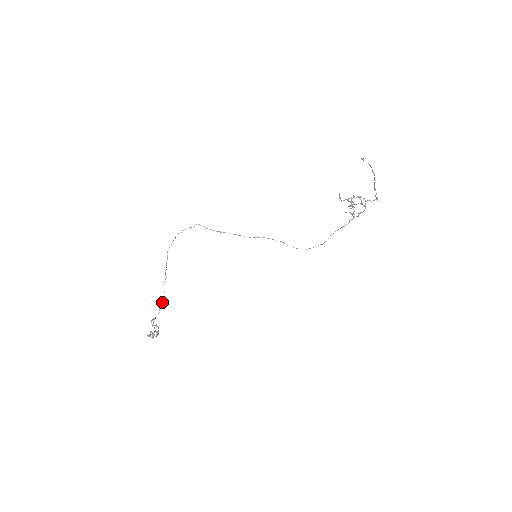
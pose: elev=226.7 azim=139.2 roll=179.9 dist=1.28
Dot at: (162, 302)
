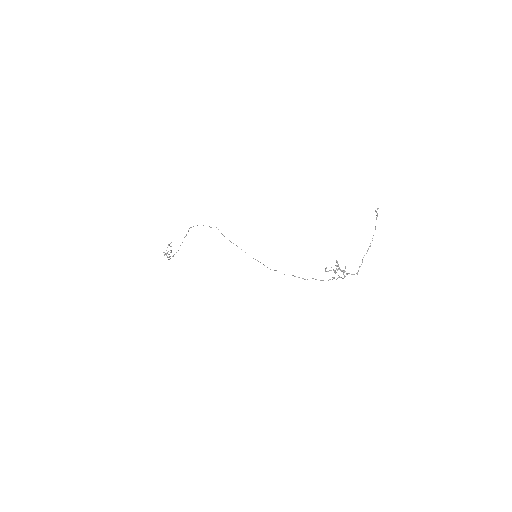
Dot at: occluded
